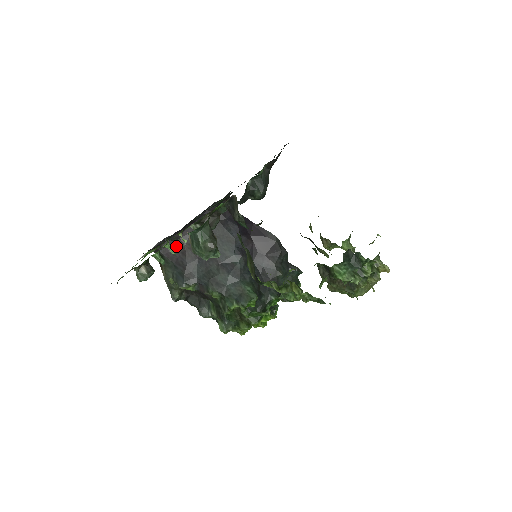
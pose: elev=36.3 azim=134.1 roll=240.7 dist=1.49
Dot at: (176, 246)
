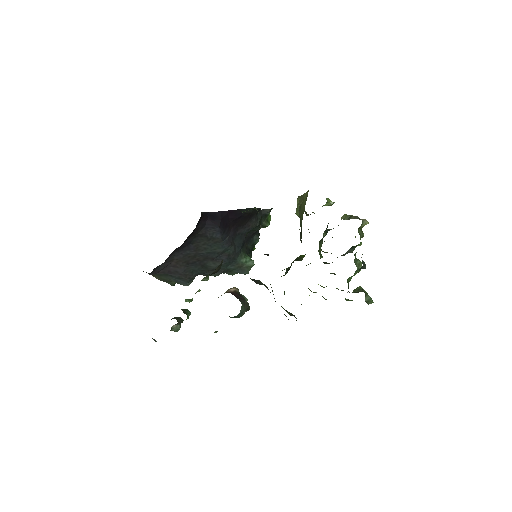
Dot at: (164, 266)
